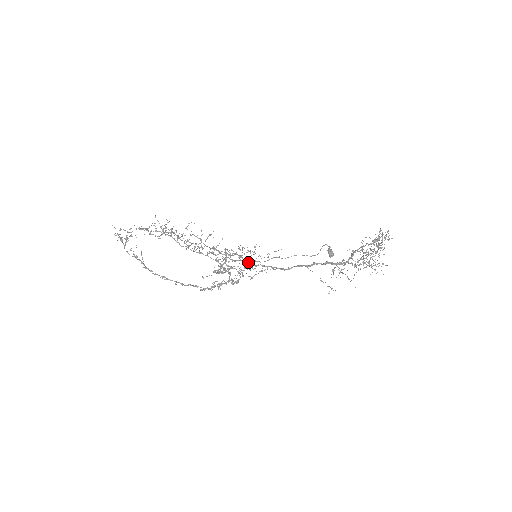
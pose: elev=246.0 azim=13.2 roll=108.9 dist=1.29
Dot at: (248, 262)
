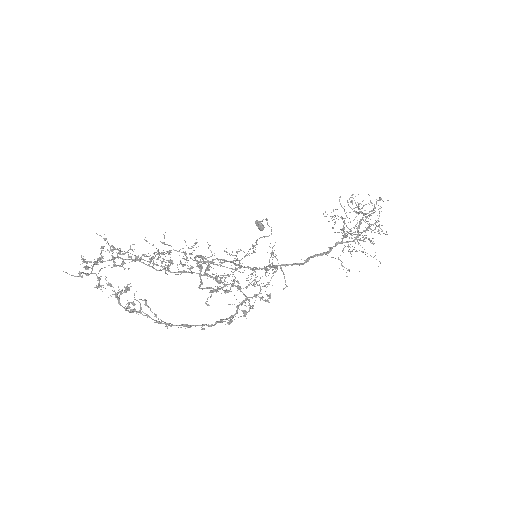
Dot at: occluded
